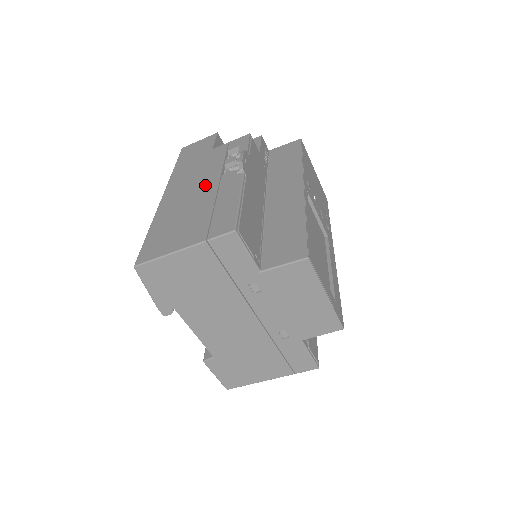
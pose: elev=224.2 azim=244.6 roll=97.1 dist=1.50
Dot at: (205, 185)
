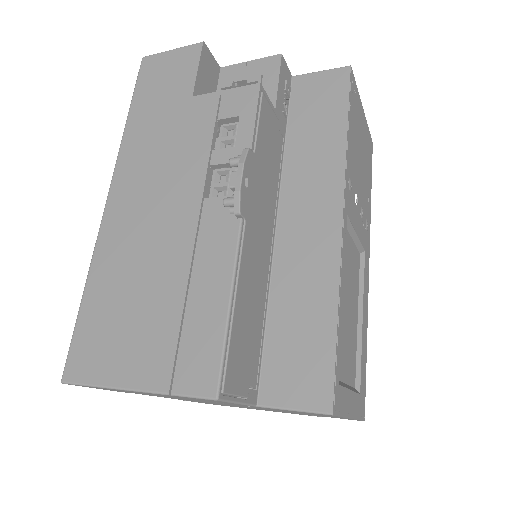
Dot at: (175, 214)
